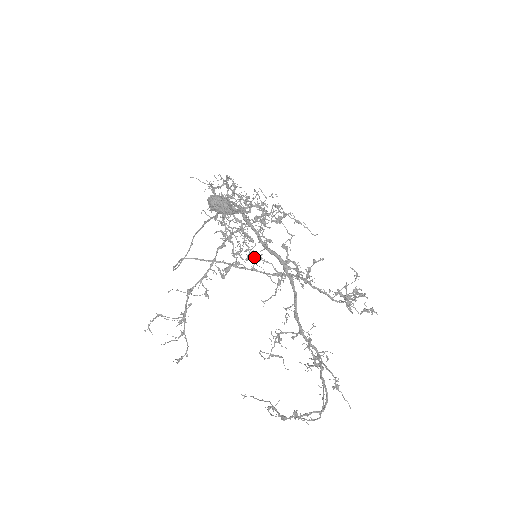
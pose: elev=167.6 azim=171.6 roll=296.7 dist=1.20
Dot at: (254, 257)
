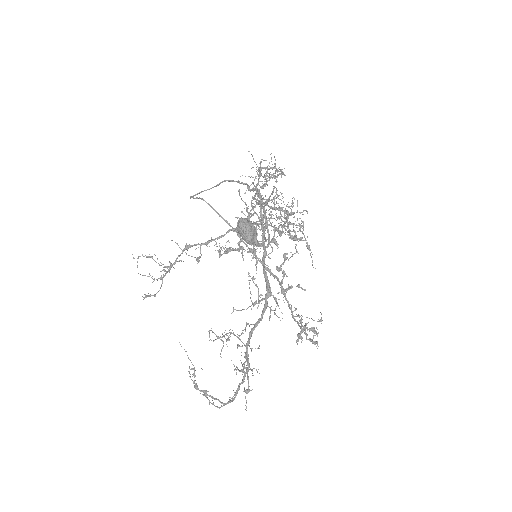
Dot at: occluded
